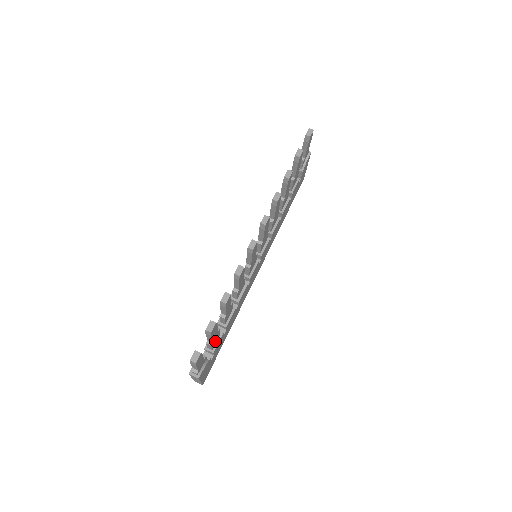
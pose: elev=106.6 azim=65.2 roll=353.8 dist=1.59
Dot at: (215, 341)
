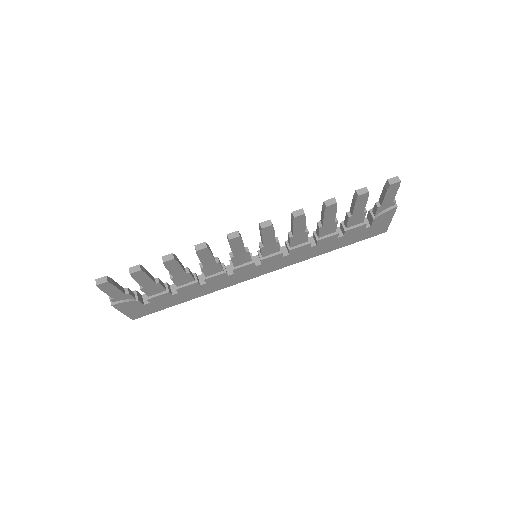
Dot at: (154, 291)
